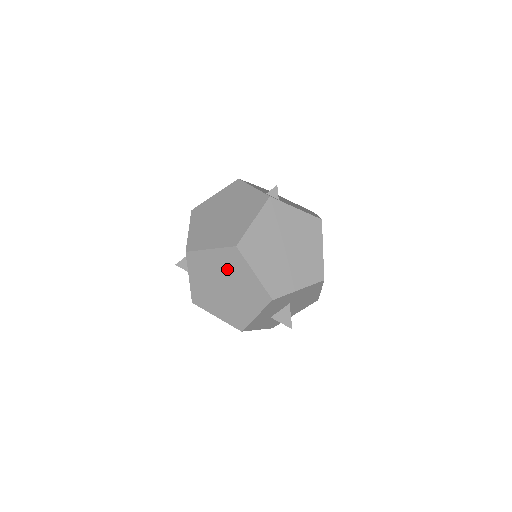
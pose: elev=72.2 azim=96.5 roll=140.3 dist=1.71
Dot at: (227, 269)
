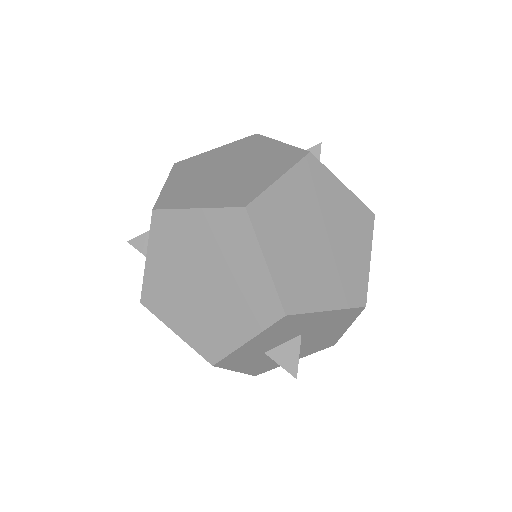
Dot at: (217, 248)
